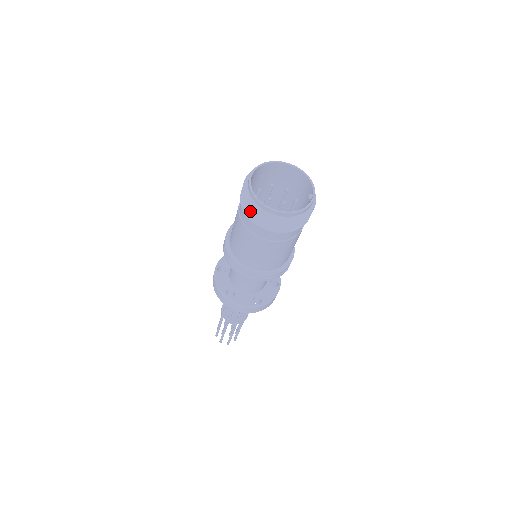
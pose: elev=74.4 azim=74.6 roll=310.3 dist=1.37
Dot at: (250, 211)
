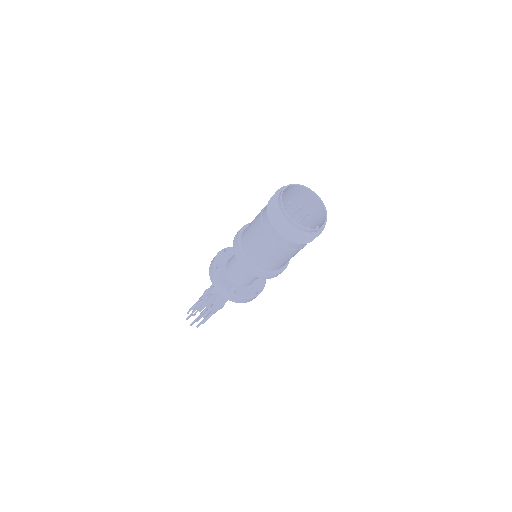
Dot at: (271, 205)
